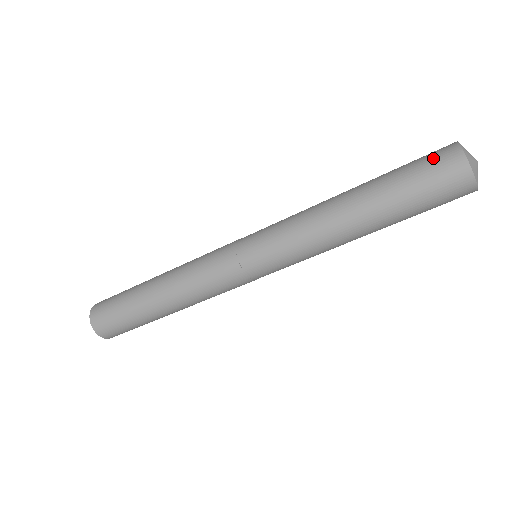
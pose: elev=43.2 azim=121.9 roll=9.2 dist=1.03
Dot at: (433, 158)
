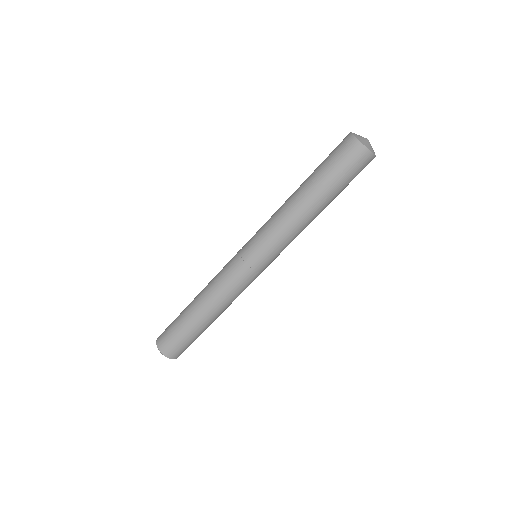
Dot at: occluded
